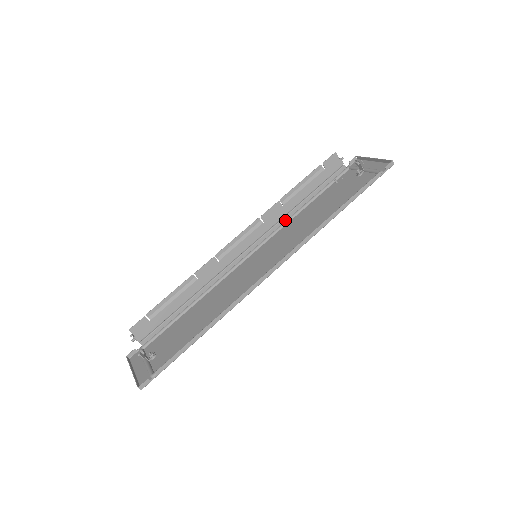
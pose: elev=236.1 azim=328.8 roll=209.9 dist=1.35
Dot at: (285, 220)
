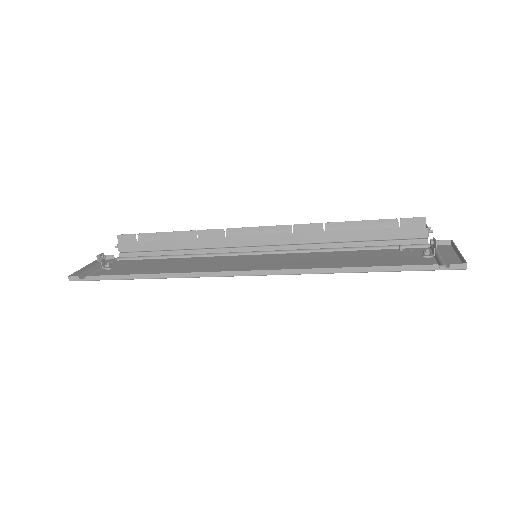
Dot at: (317, 247)
